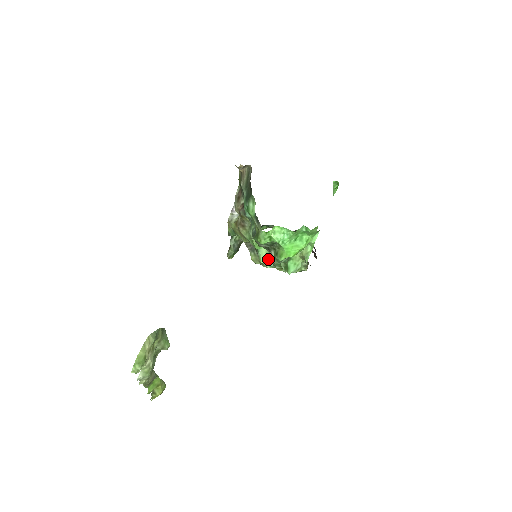
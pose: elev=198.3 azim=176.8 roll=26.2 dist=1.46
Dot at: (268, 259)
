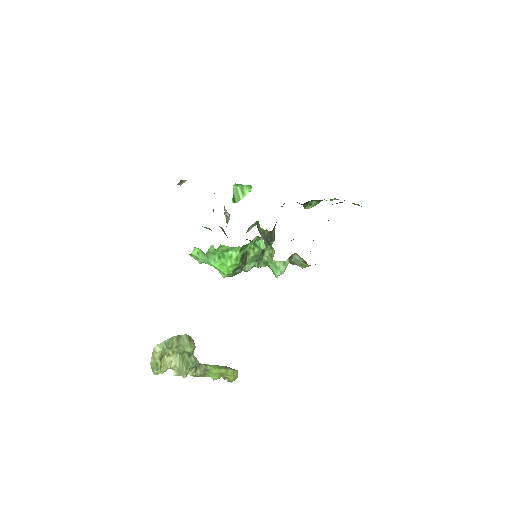
Dot at: occluded
